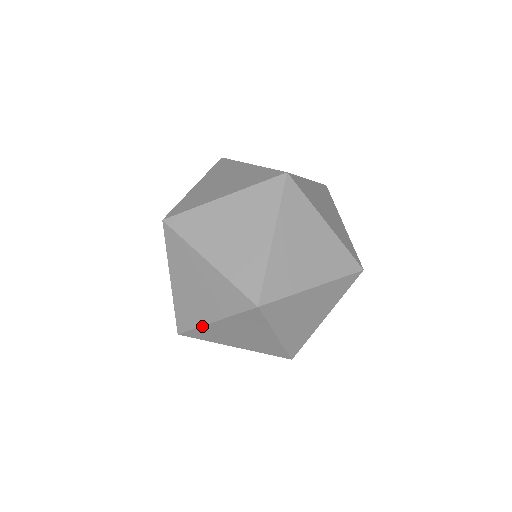
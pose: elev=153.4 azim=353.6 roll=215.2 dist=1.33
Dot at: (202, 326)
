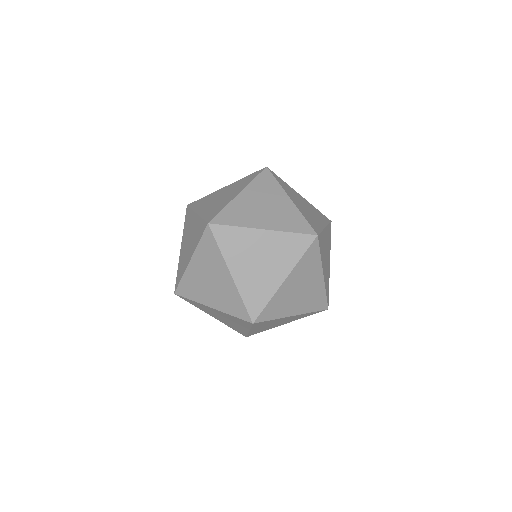
Dot at: occluded
